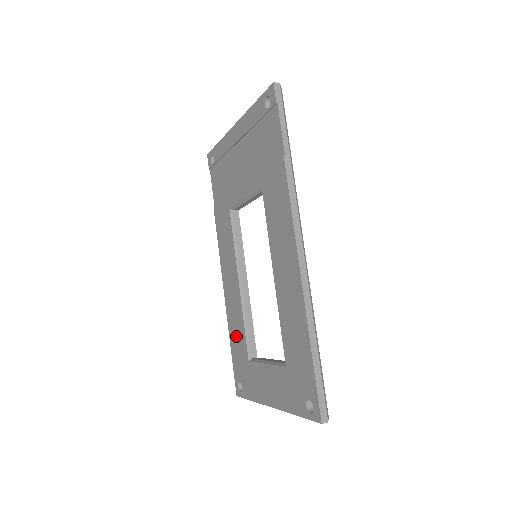
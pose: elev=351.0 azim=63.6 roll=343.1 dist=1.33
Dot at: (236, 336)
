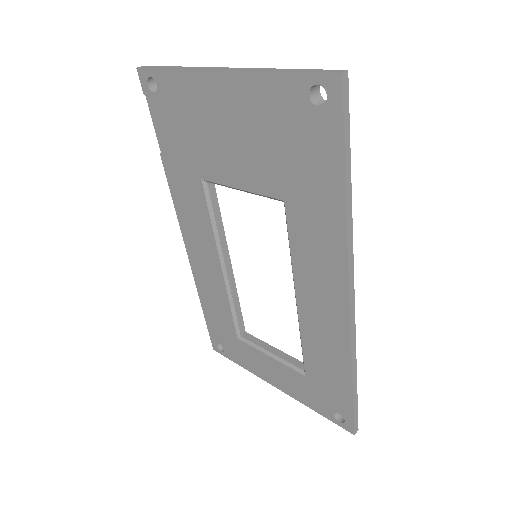
Dot at: (214, 308)
